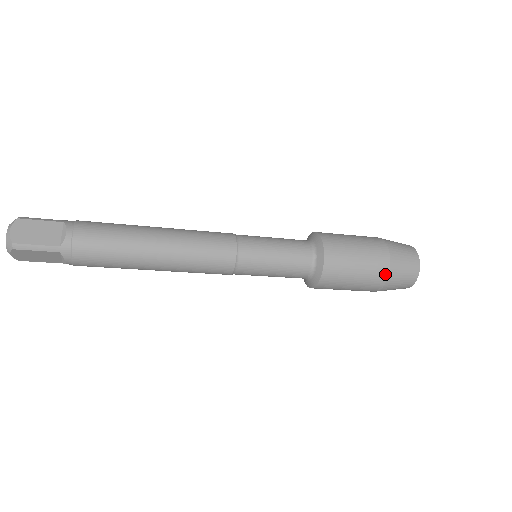
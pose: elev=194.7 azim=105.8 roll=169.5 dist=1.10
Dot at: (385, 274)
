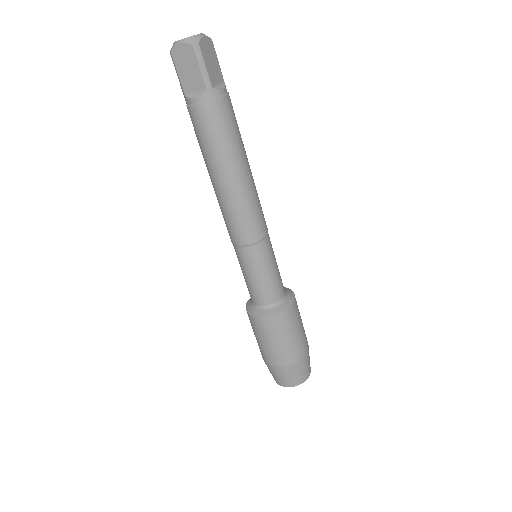
Dot at: (295, 360)
